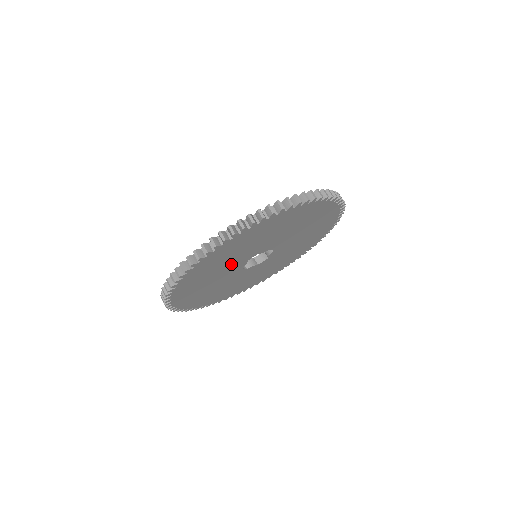
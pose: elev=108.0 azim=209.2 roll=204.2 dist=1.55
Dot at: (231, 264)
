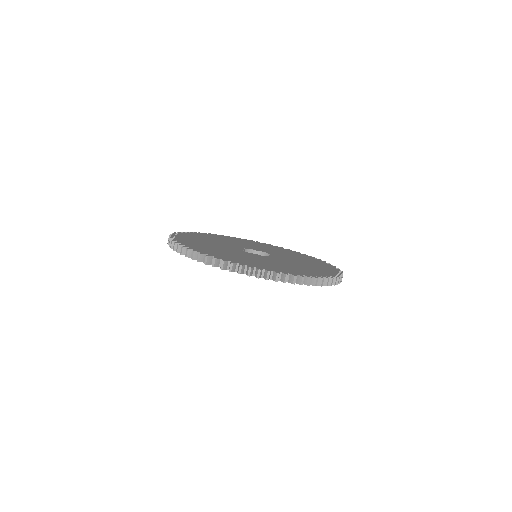
Dot at: occluded
